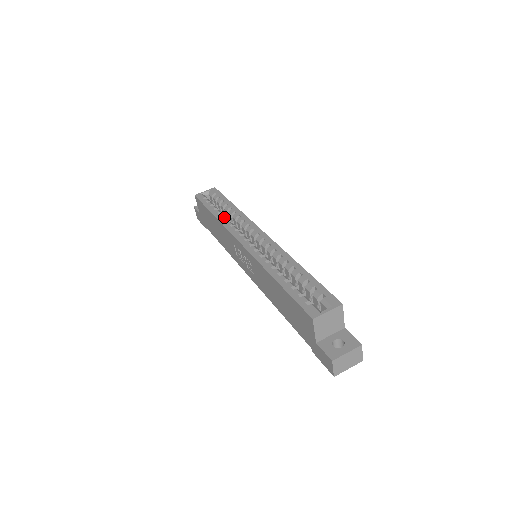
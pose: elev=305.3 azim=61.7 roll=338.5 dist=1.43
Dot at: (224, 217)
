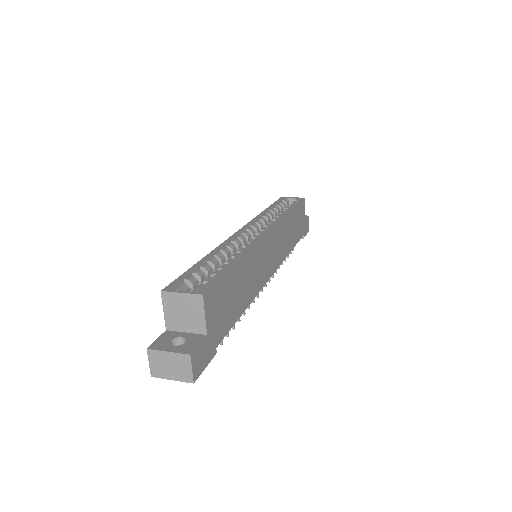
Dot at: (269, 215)
